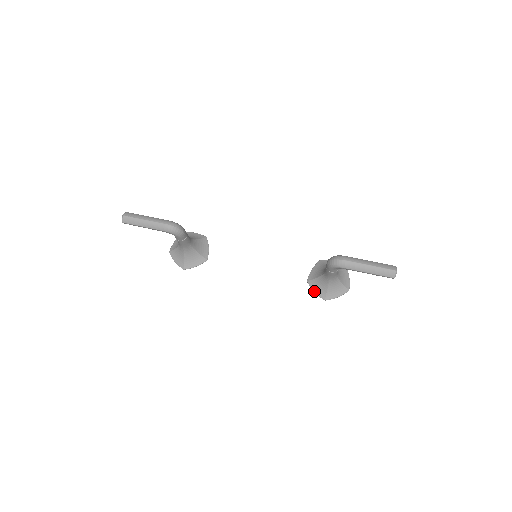
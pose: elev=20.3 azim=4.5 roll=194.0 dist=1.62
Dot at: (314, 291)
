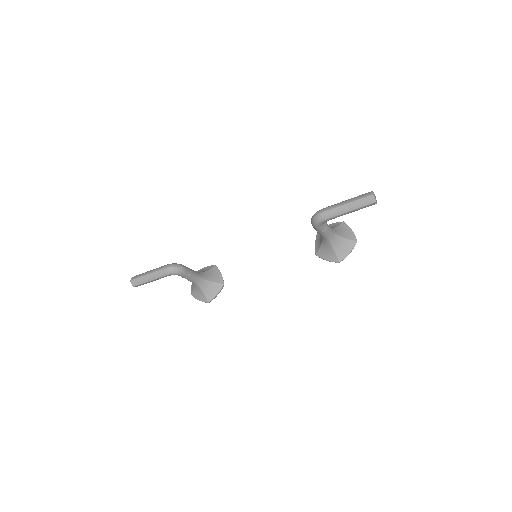
Dot at: occluded
